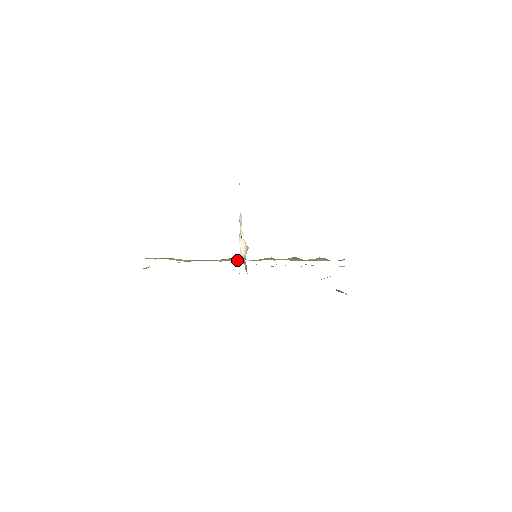
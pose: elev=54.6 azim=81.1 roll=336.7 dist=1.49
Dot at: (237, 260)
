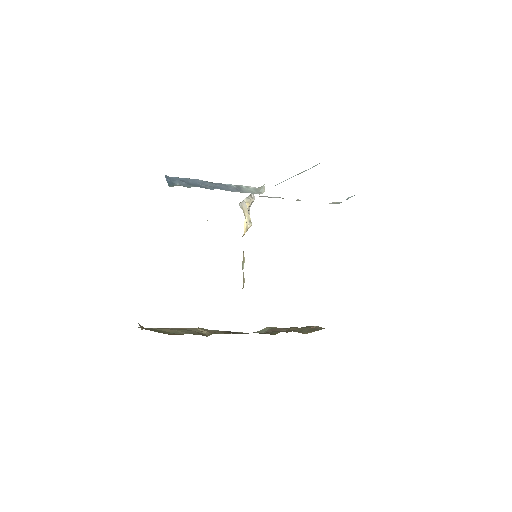
Dot at: occluded
